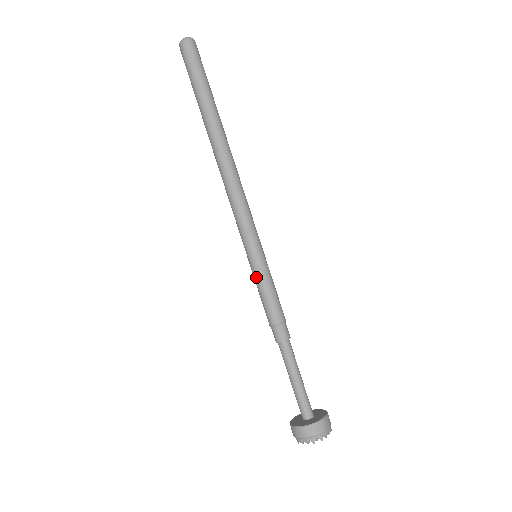
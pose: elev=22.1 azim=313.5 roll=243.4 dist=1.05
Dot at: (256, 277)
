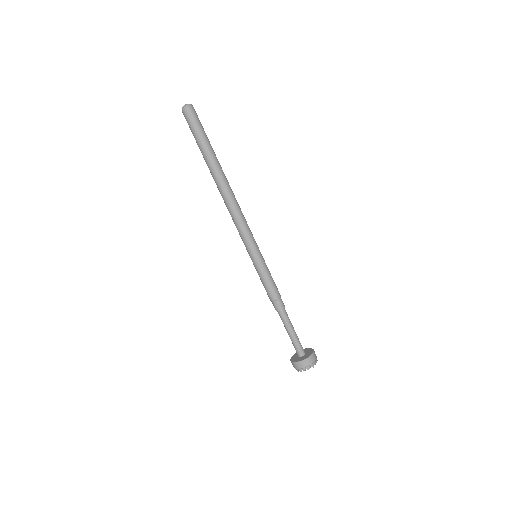
Dot at: (259, 271)
